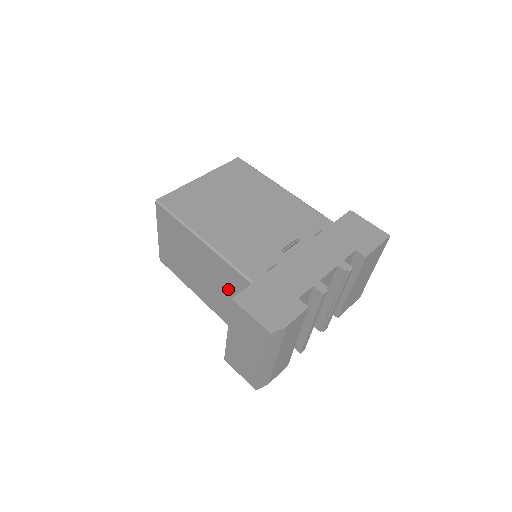
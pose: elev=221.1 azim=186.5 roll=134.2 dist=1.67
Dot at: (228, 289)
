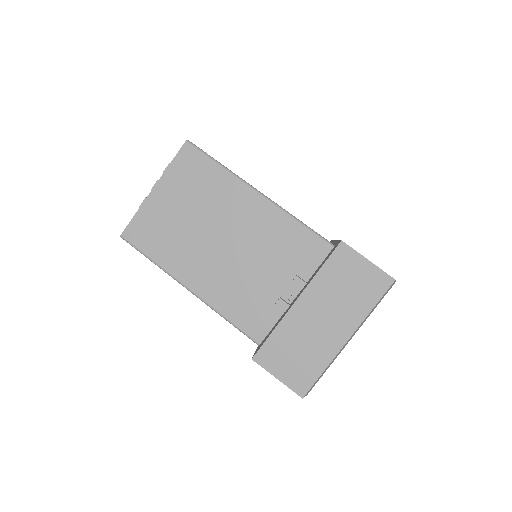
Dot at: (274, 261)
